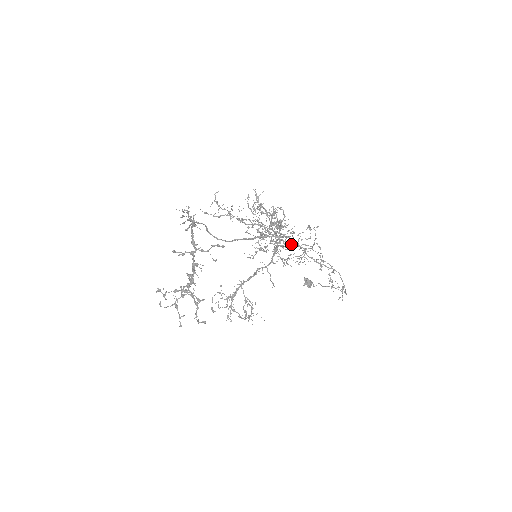
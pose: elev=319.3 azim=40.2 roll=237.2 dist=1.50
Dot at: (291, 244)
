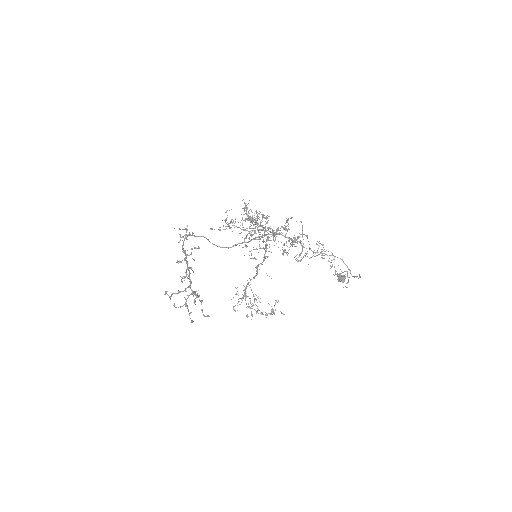
Dot at: occluded
